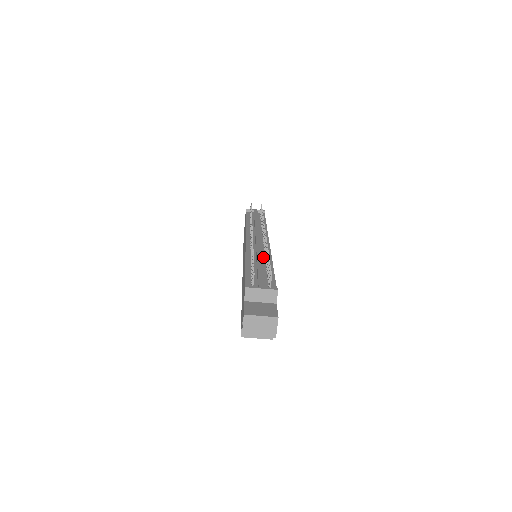
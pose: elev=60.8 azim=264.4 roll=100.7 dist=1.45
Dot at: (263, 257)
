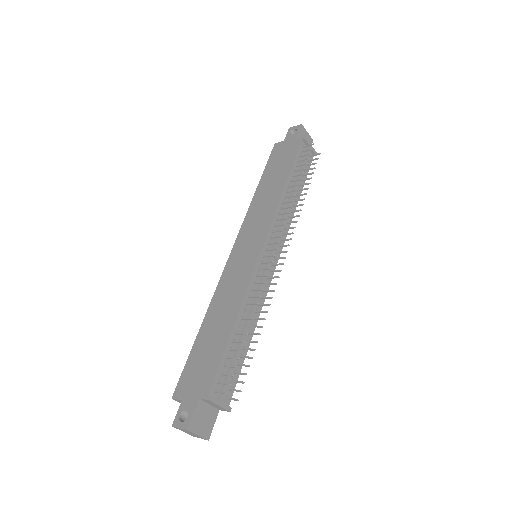
Dot at: (255, 309)
